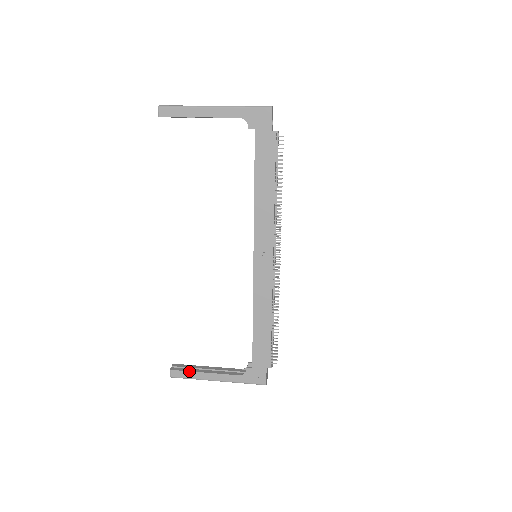
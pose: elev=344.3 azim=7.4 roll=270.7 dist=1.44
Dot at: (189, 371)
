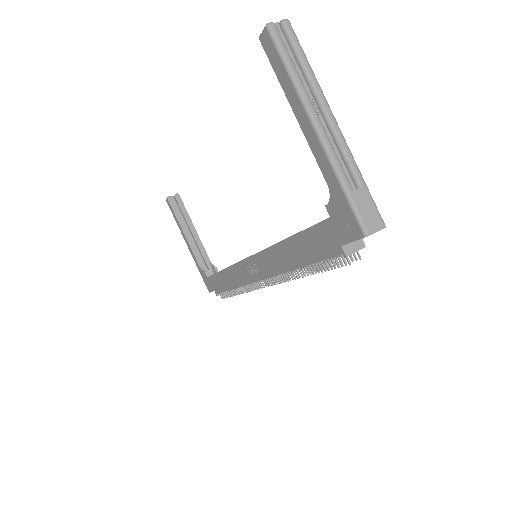
Dot at: (176, 217)
